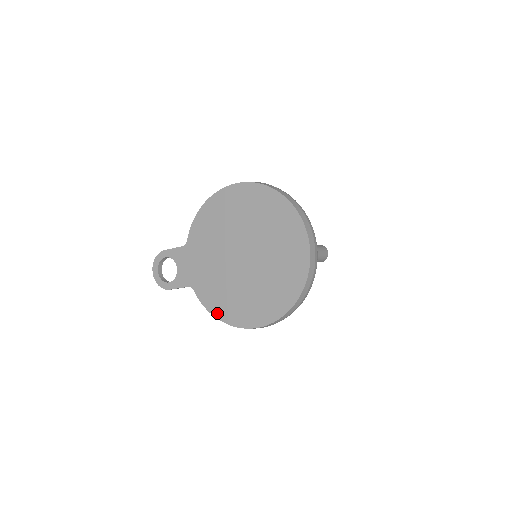
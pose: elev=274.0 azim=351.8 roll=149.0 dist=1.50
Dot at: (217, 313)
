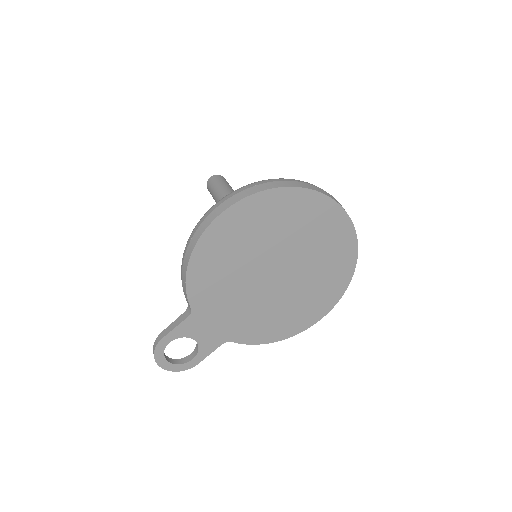
Dot at: (273, 338)
